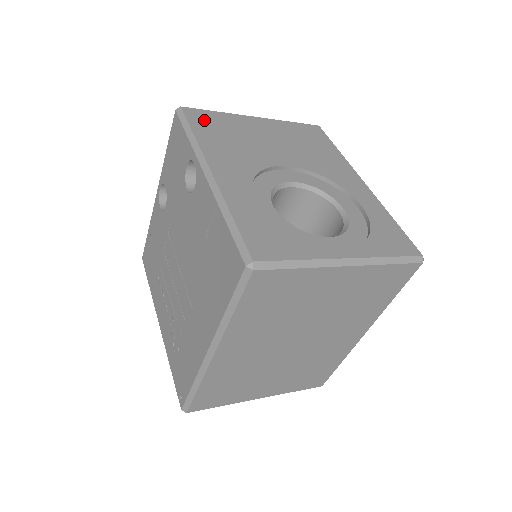
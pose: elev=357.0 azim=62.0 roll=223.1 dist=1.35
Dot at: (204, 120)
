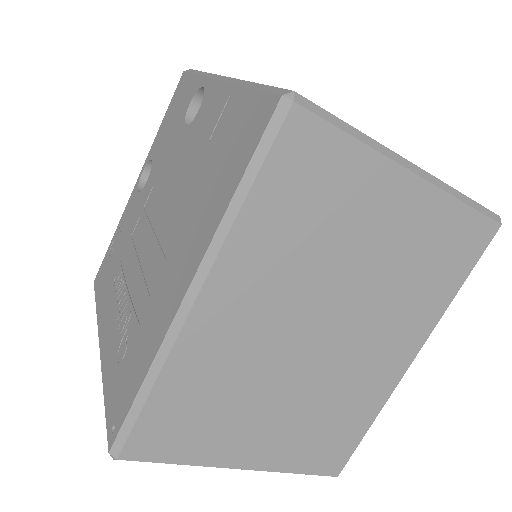
Dot at: occluded
